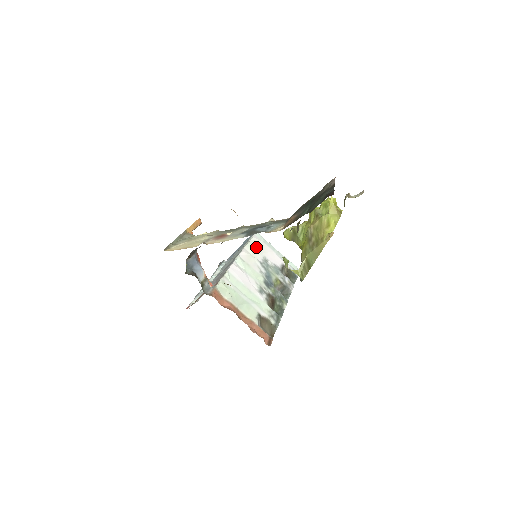
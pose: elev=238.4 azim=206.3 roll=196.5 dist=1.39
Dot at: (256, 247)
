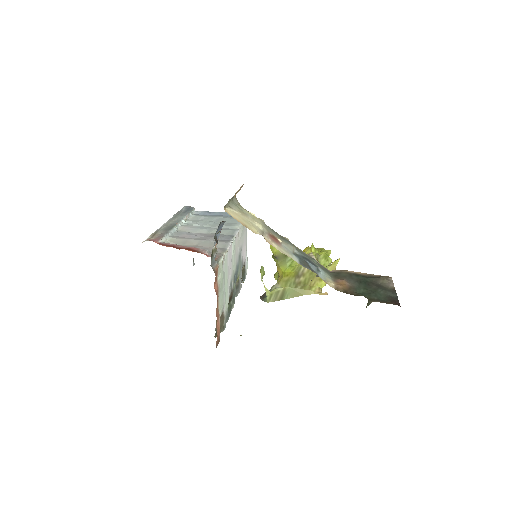
Dot at: (243, 233)
